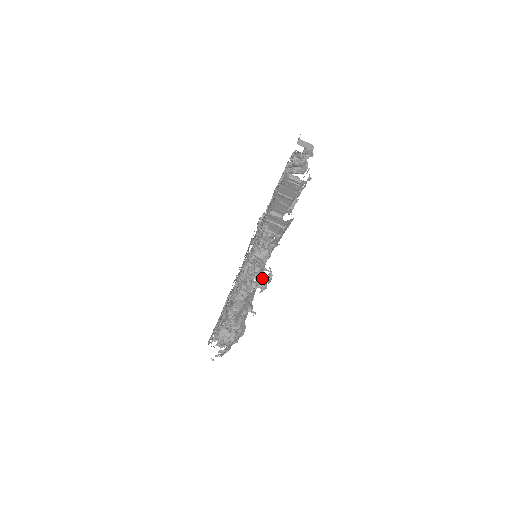
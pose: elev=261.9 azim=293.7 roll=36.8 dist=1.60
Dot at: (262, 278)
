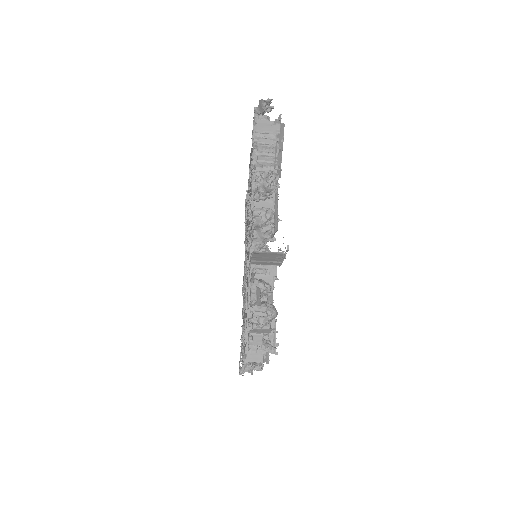
Dot at: occluded
